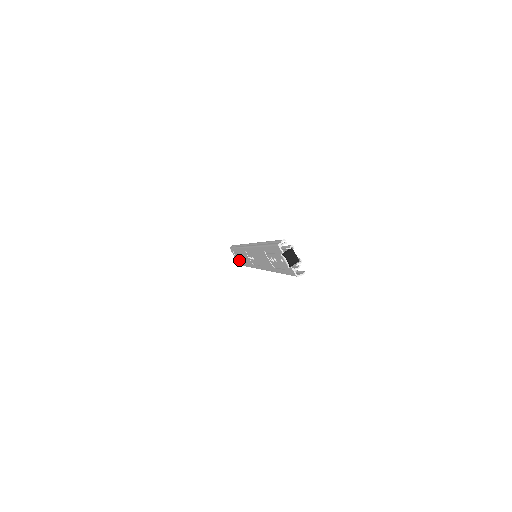
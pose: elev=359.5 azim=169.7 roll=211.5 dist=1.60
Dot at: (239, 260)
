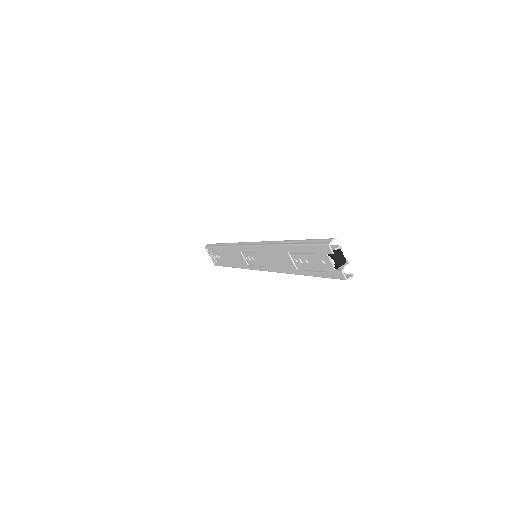
Dot at: (218, 260)
